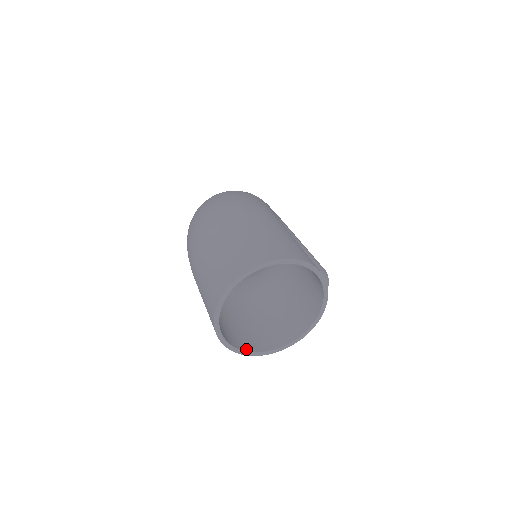
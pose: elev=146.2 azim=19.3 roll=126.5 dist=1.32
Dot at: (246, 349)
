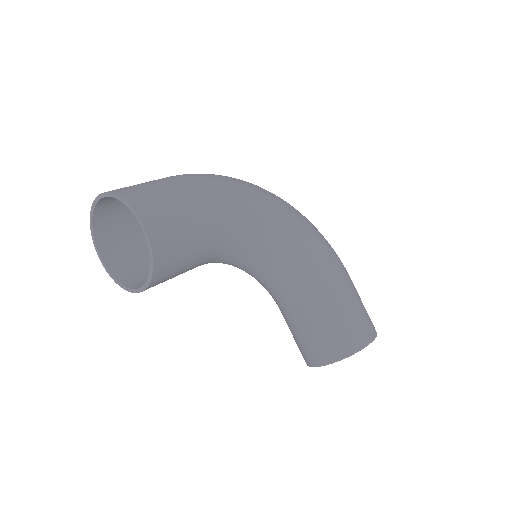
Dot at: (113, 272)
